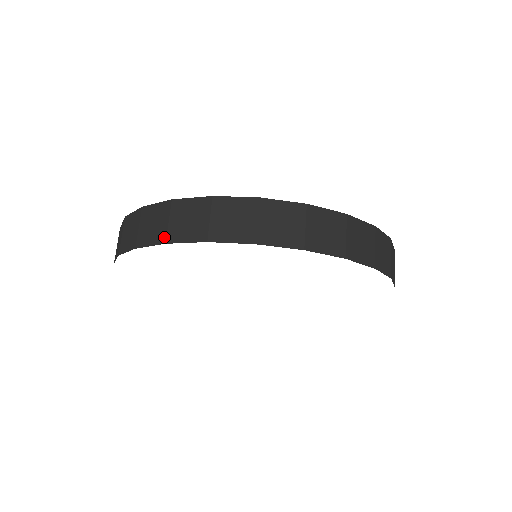
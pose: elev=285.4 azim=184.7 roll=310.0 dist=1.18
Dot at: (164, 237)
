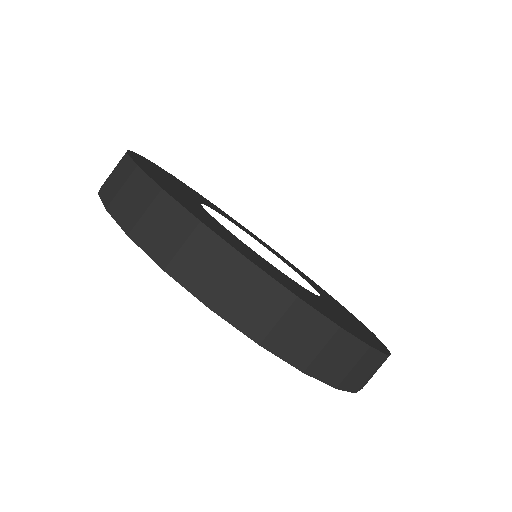
Dot at: (212, 299)
